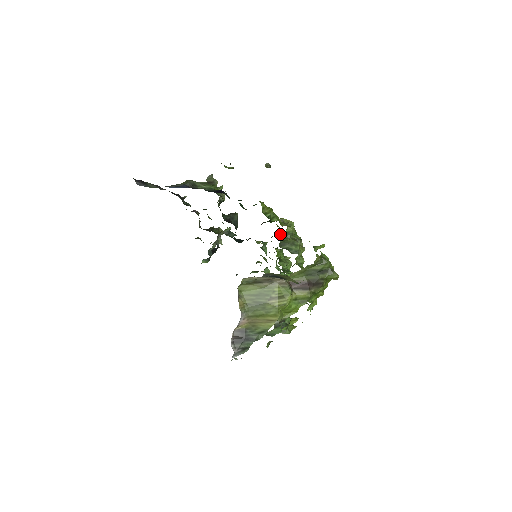
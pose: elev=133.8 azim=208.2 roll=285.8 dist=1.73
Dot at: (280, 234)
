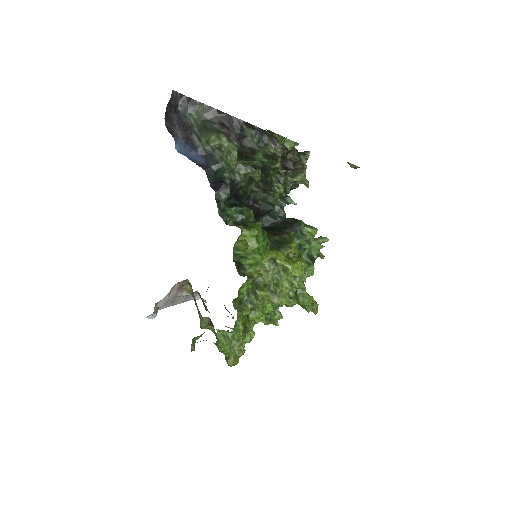
Dot at: occluded
